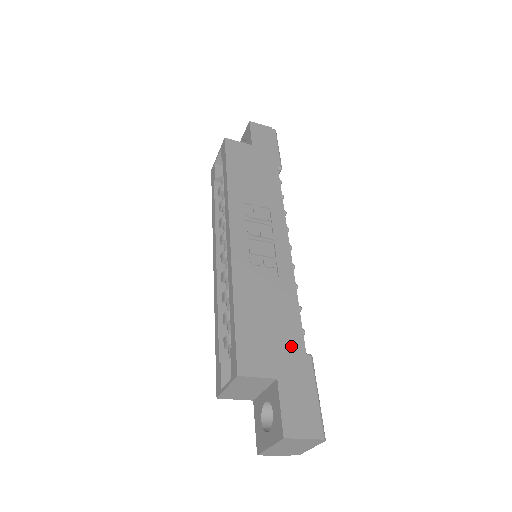
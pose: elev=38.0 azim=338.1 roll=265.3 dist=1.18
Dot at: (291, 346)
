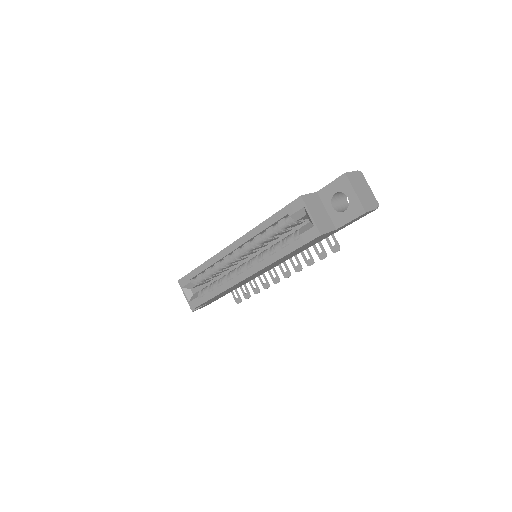
Dot at: occluded
